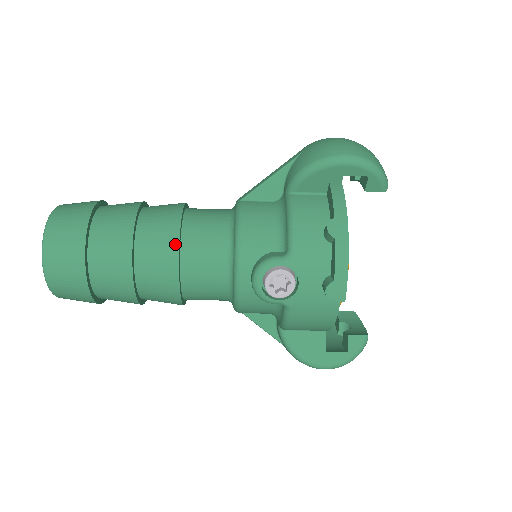
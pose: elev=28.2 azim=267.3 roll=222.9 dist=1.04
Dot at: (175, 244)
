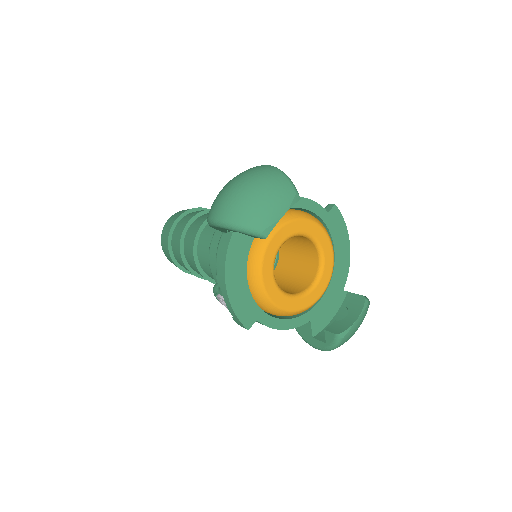
Dot at: (193, 259)
